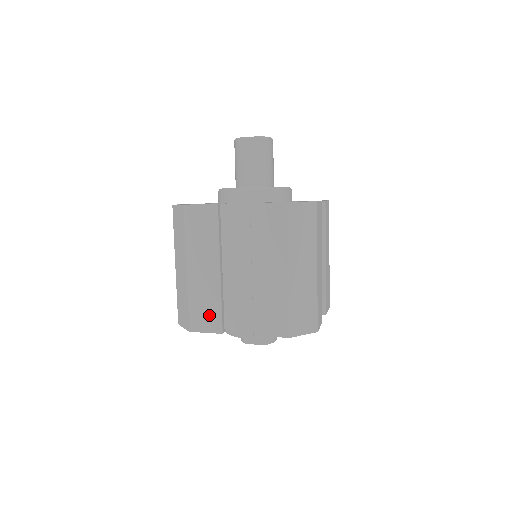
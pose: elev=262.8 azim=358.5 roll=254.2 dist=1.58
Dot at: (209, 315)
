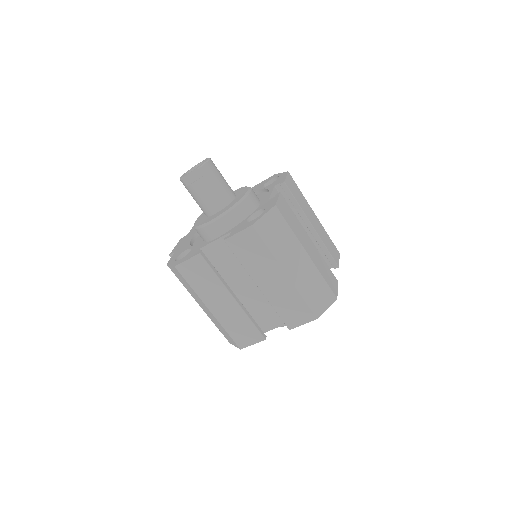
Dot at: (247, 332)
